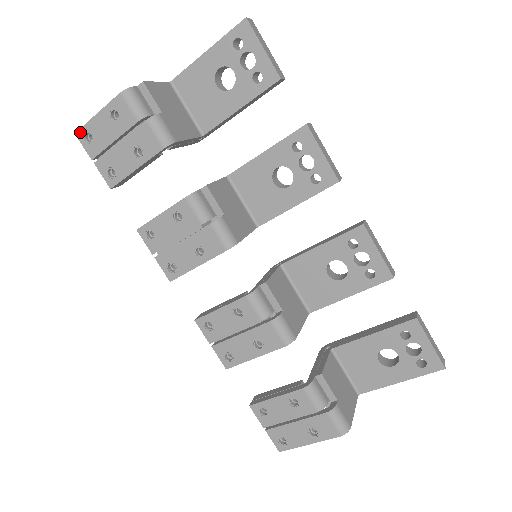
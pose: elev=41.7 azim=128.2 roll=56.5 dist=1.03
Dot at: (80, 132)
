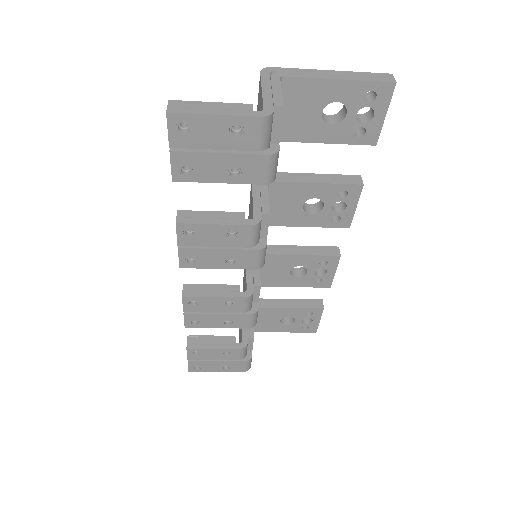
Dot at: (176, 116)
